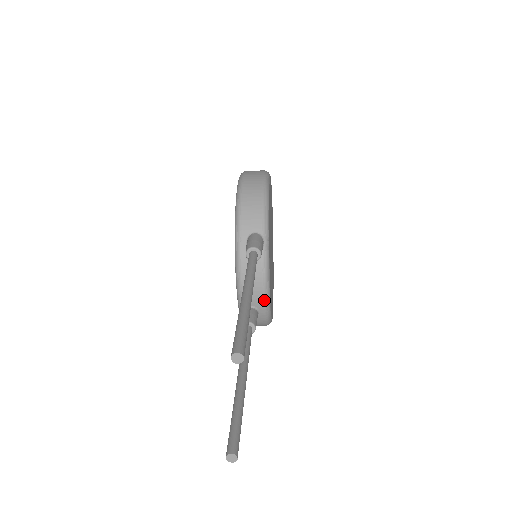
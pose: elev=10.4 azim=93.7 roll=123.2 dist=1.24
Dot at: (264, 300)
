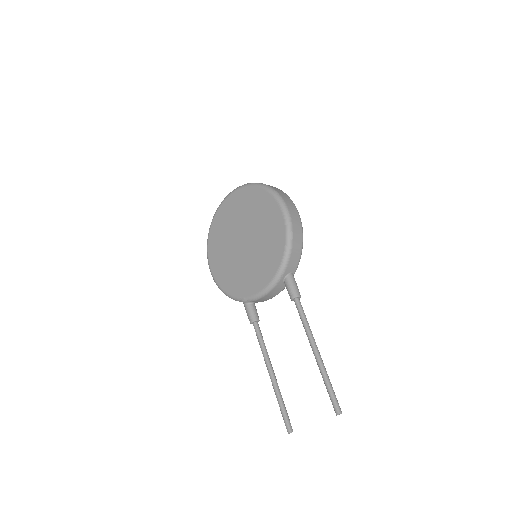
Dot at: occluded
